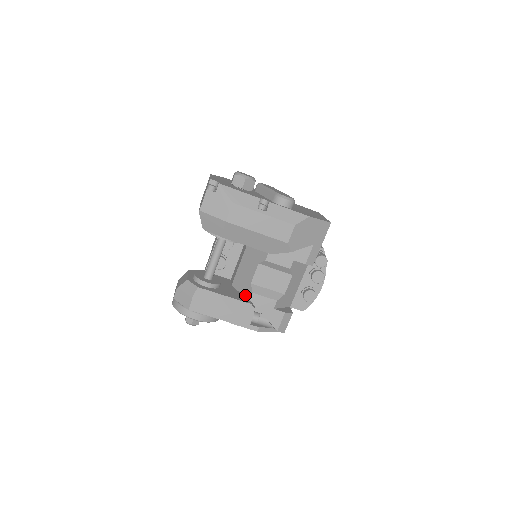
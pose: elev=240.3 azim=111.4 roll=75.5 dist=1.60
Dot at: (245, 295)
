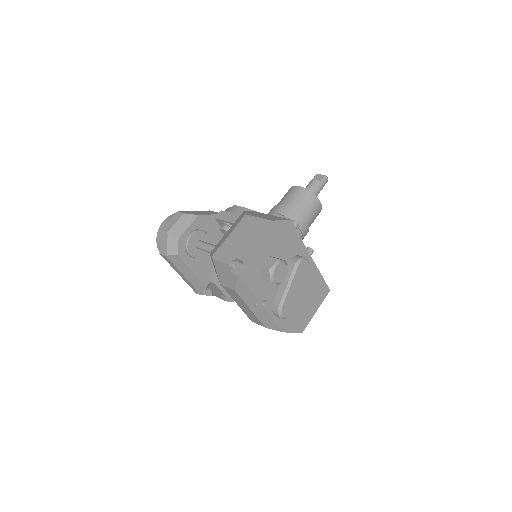
Dot at: (212, 274)
